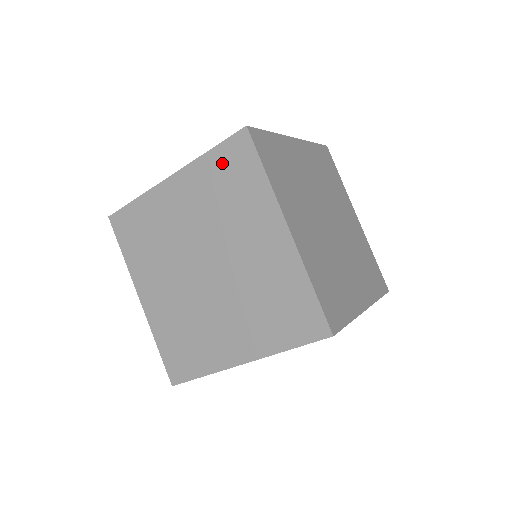
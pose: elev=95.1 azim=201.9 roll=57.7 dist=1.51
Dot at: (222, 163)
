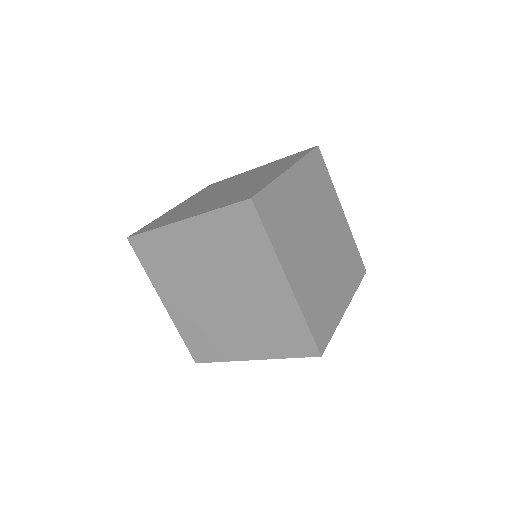
Dot at: (230, 222)
